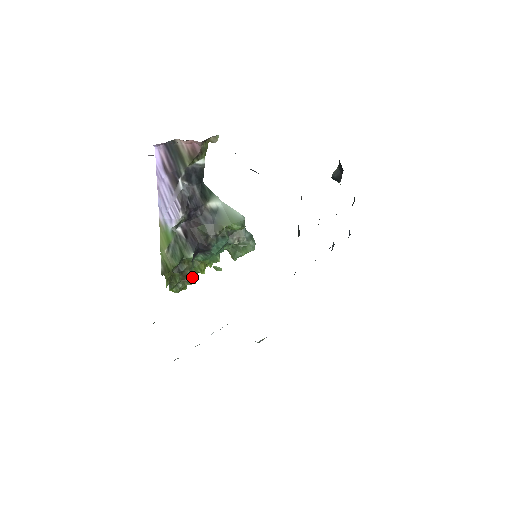
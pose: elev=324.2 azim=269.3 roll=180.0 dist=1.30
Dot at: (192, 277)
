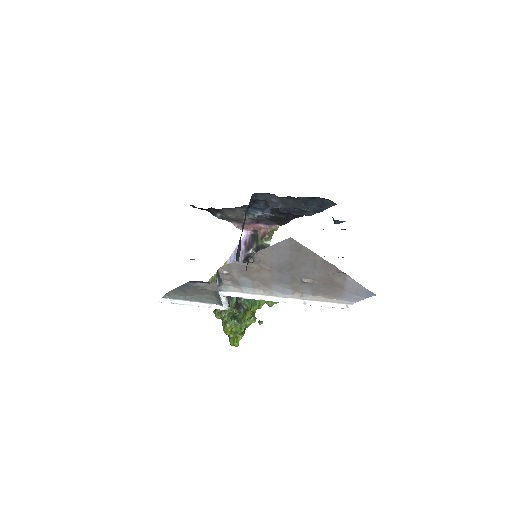
Dot at: (231, 306)
